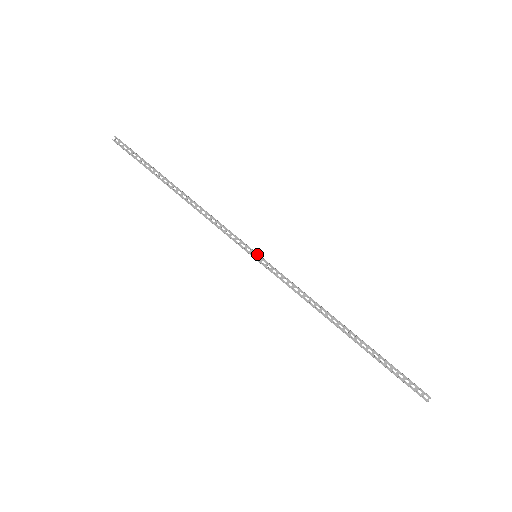
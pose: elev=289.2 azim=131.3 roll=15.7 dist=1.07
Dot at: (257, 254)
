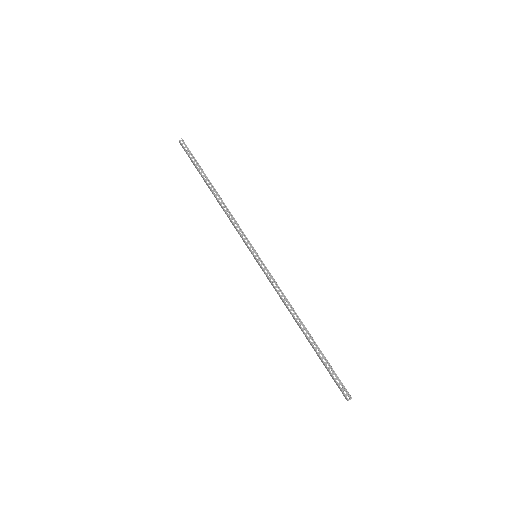
Dot at: occluded
